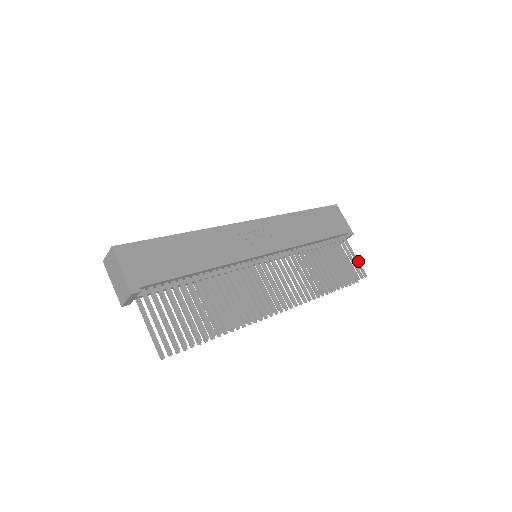
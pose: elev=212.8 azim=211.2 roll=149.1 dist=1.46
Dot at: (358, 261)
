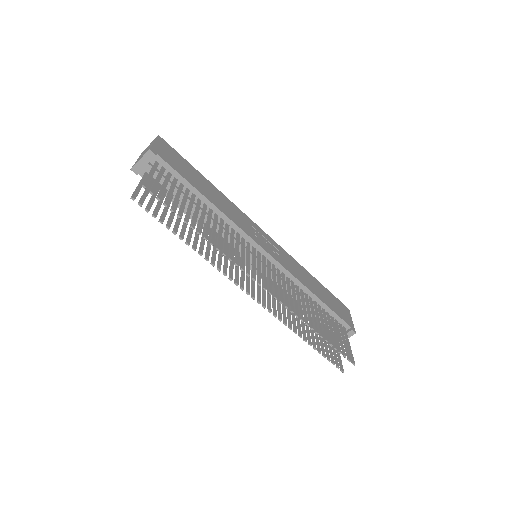
Dot at: (351, 350)
